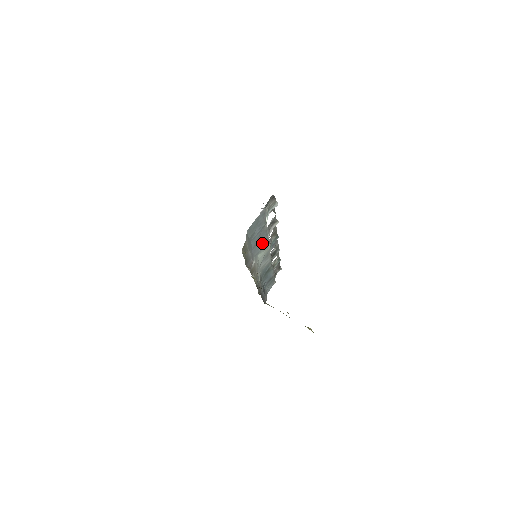
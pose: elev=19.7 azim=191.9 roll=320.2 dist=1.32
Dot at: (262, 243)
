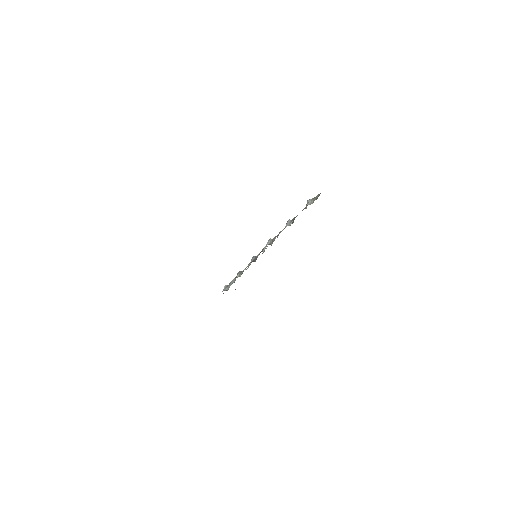
Dot at: occluded
